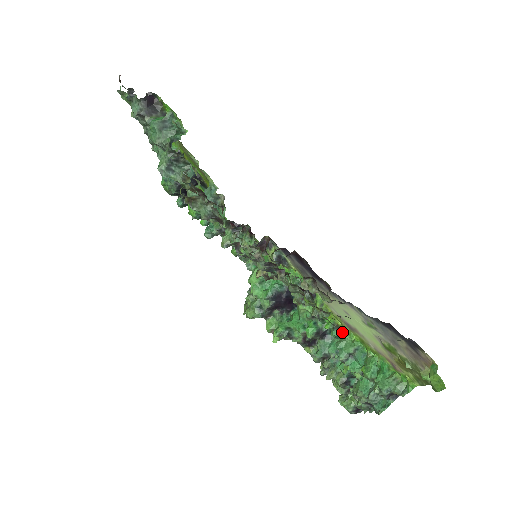
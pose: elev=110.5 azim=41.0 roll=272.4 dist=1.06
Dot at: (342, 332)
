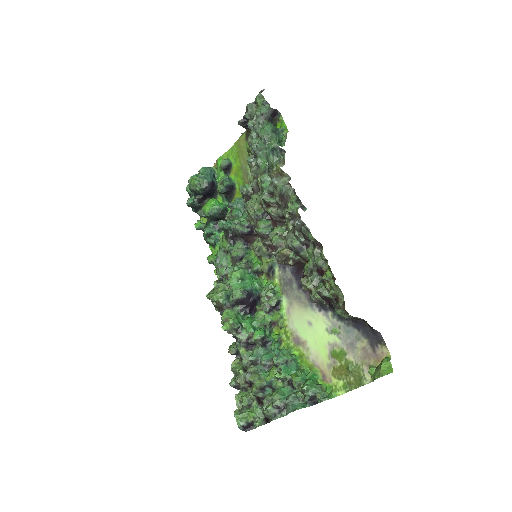
Dot at: (282, 347)
